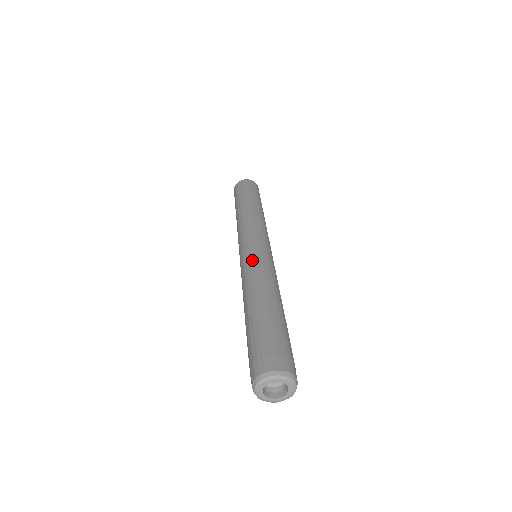
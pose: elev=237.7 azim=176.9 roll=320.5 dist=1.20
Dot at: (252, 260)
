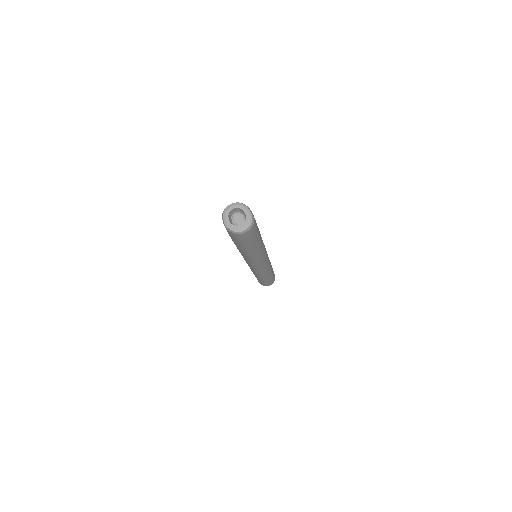
Dot at: occluded
